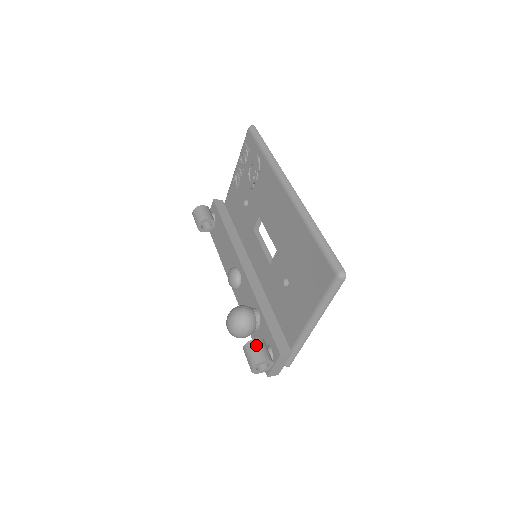
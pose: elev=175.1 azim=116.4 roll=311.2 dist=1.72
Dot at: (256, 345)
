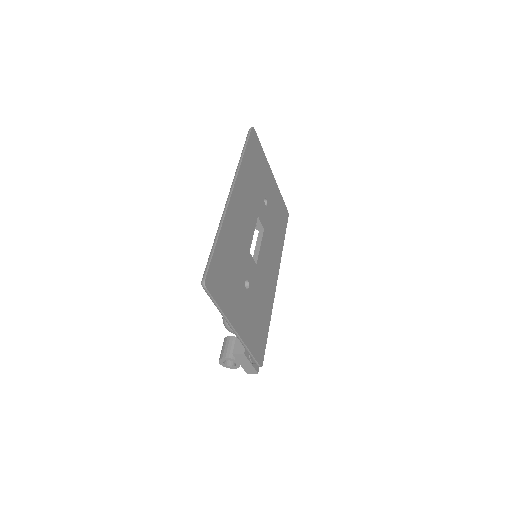
Dot at: (226, 342)
